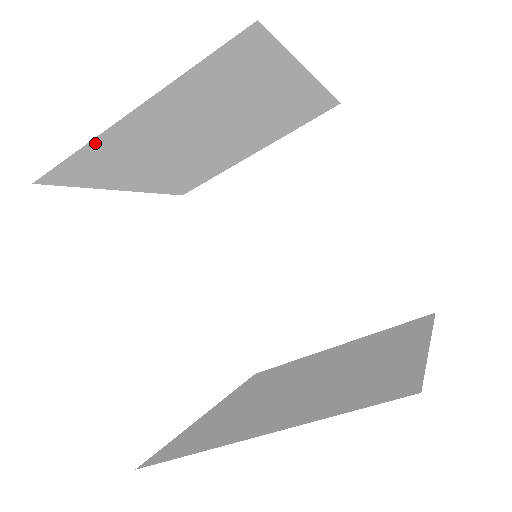
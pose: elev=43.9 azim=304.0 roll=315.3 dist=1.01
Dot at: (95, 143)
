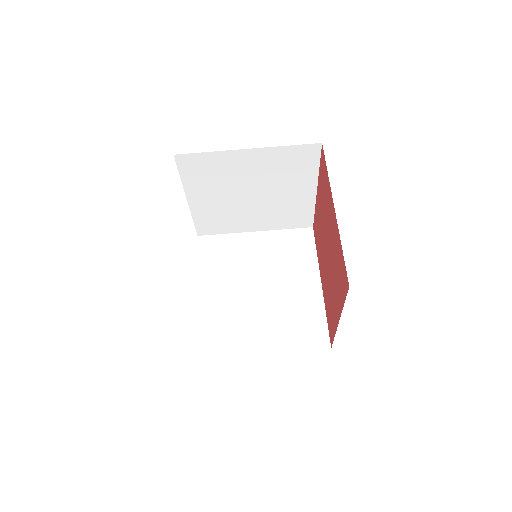
Dot at: (220, 154)
